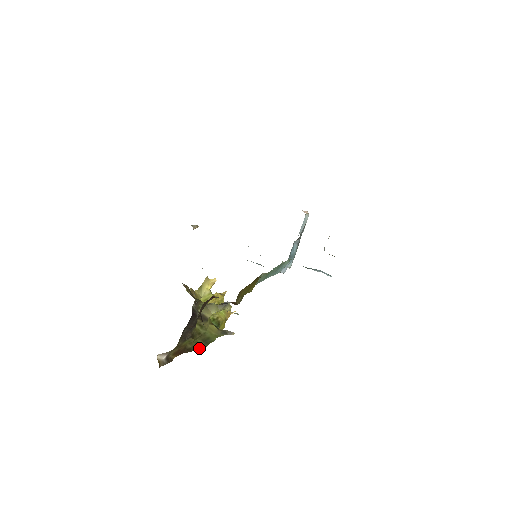
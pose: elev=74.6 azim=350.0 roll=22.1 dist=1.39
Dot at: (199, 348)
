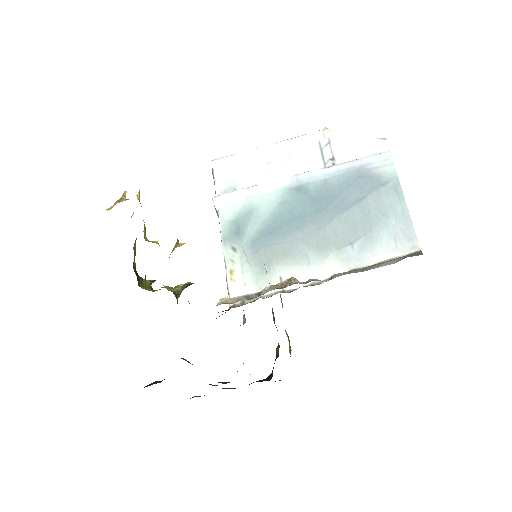
Dot at: occluded
